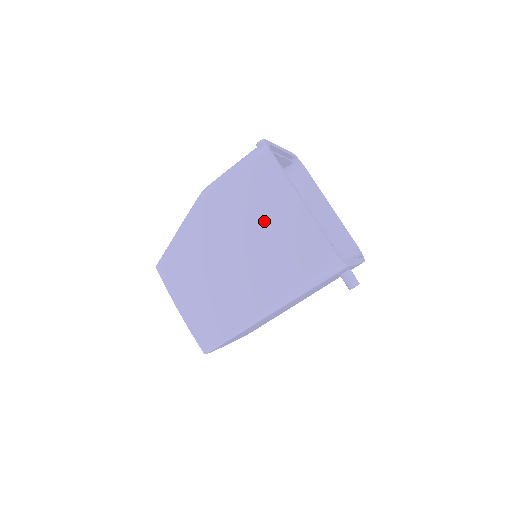
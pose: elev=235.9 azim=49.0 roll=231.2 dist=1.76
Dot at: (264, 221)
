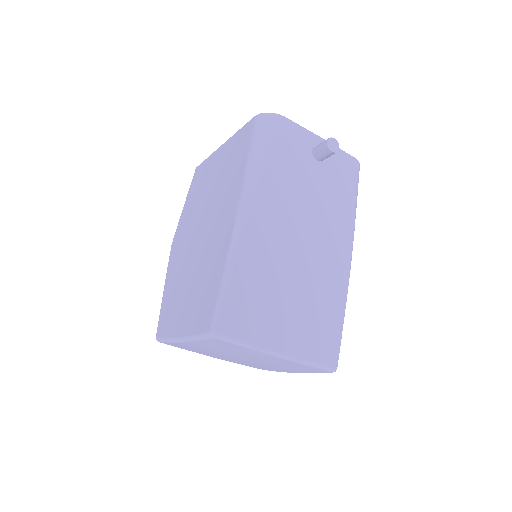
Dot at: (208, 188)
